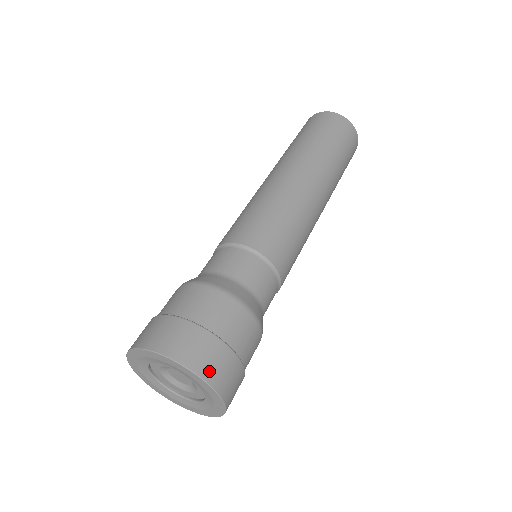
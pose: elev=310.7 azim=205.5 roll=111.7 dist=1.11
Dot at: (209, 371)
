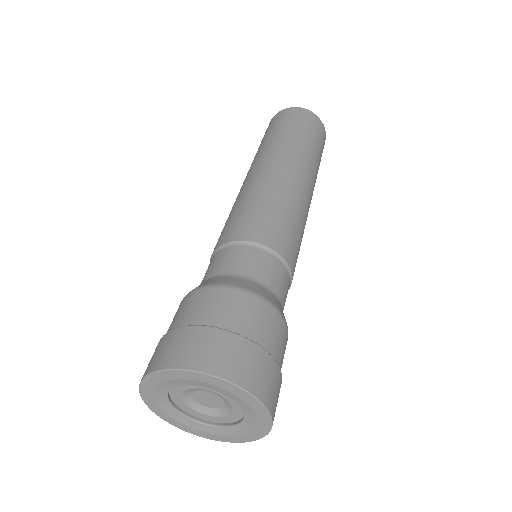
Dot at: (187, 358)
